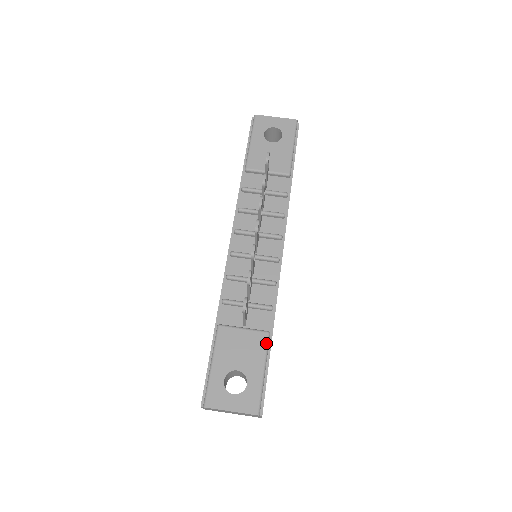
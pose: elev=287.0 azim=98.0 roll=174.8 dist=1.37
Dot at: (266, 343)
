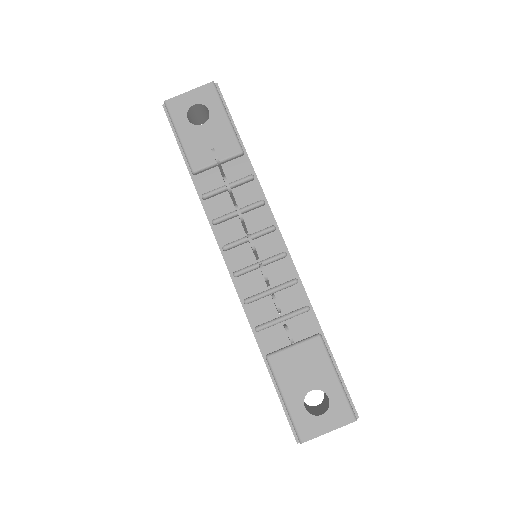
Dot at: (323, 347)
